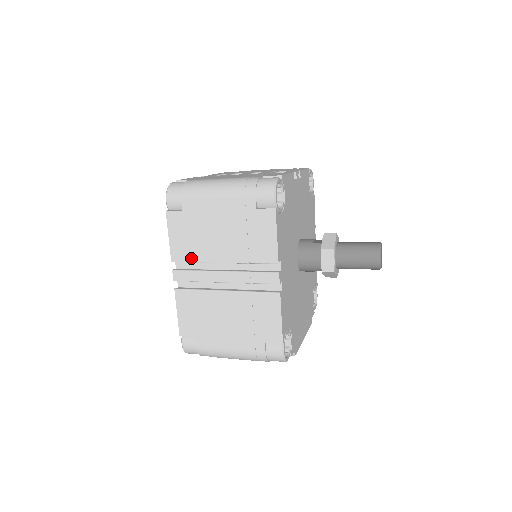
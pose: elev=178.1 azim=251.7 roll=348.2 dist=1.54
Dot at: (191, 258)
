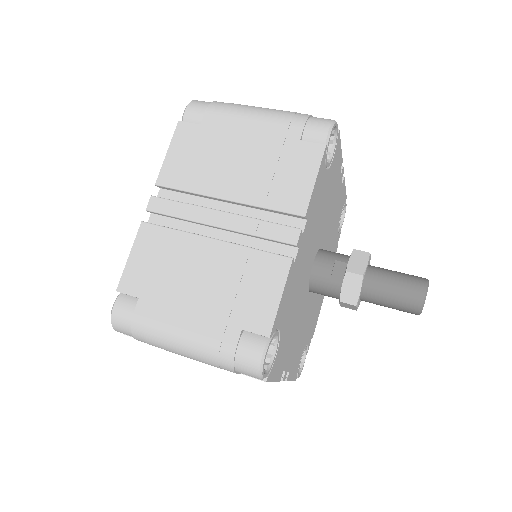
Dot at: occluded
